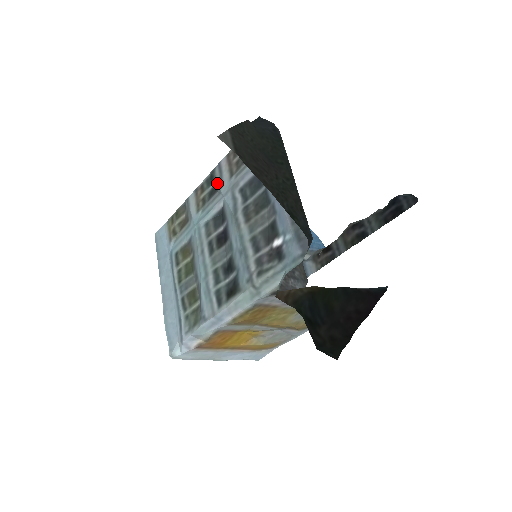
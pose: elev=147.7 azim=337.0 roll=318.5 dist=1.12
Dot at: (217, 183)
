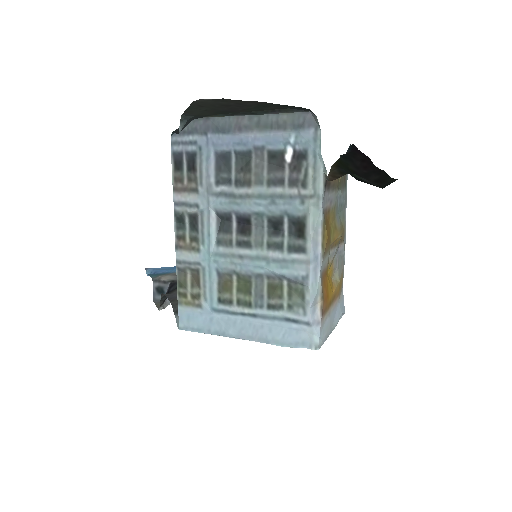
Dot at: (191, 212)
